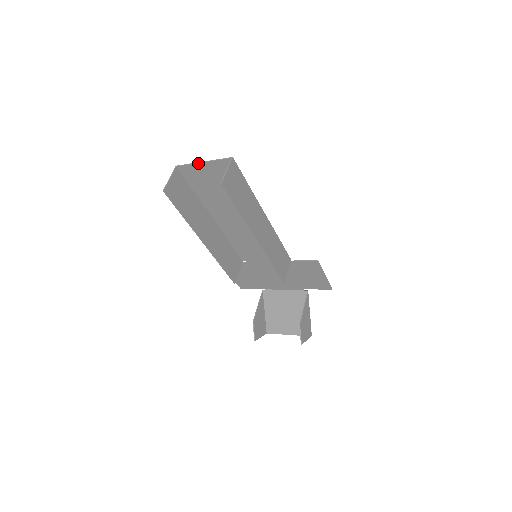
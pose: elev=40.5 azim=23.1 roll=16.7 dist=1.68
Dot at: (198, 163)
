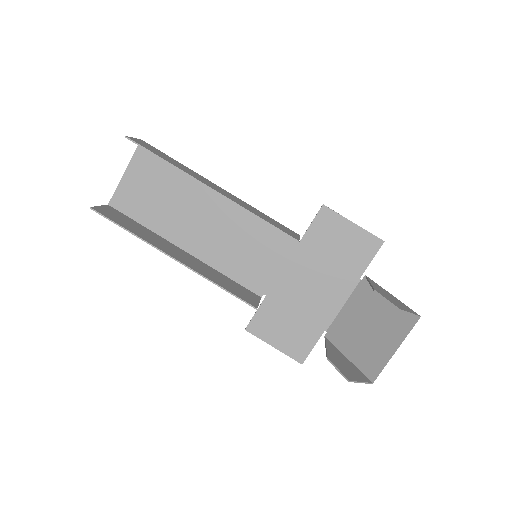
Dot at: (121, 179)
